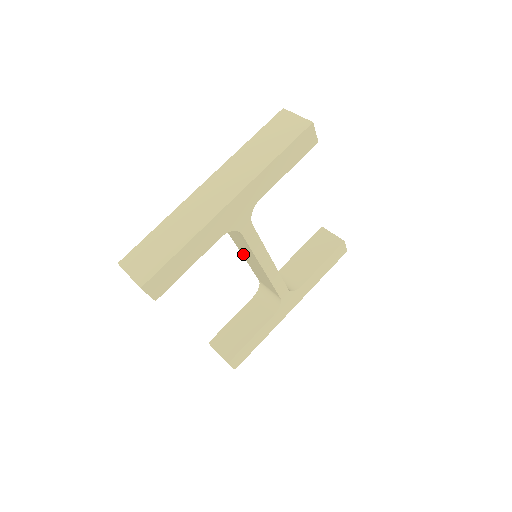
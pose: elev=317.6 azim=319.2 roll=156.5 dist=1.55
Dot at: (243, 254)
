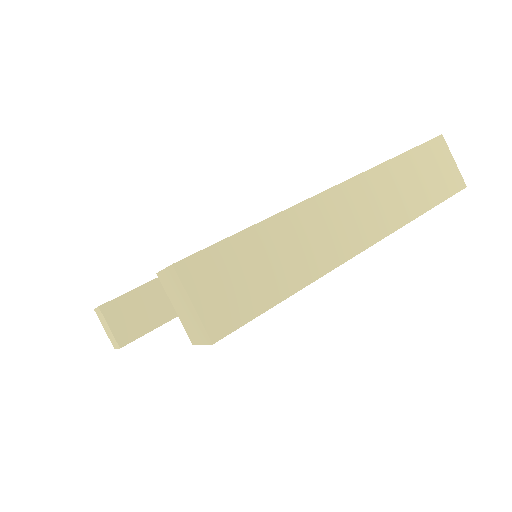
Dot at: occluded
